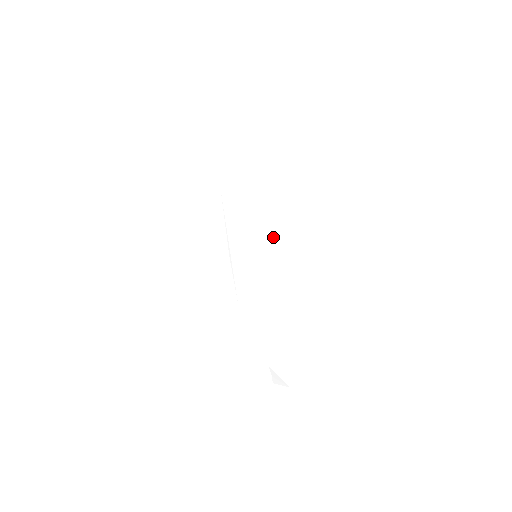
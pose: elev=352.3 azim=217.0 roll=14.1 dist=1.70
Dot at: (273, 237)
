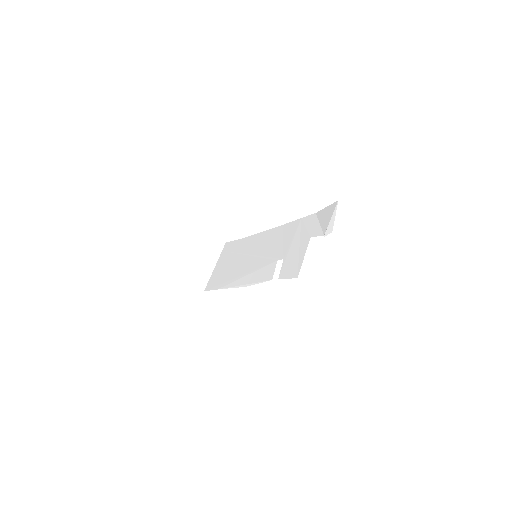
Dot at: (255, 240)
